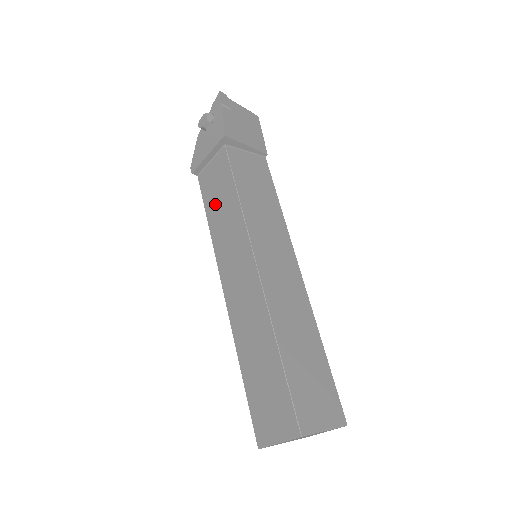
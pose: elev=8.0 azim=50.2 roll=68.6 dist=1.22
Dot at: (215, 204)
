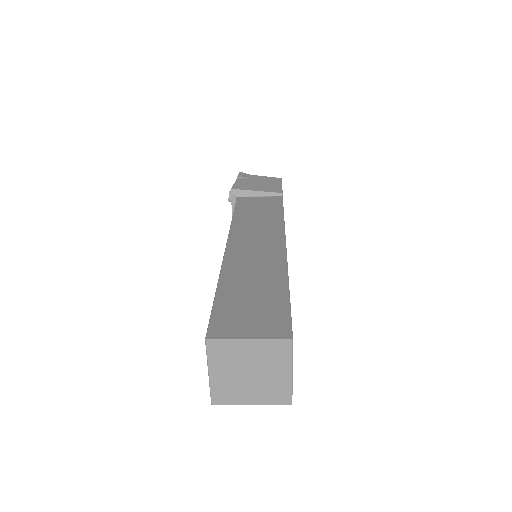
Dot at: occluded
